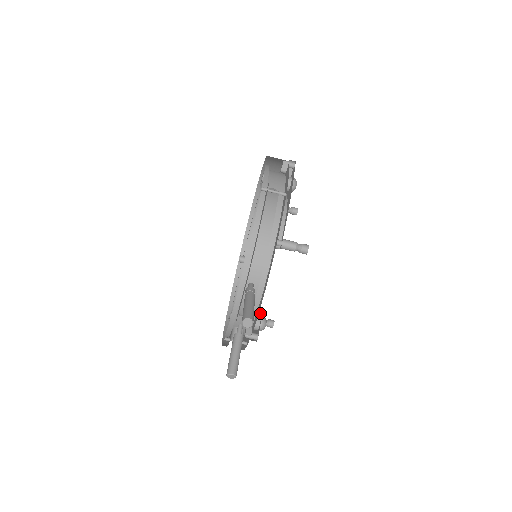
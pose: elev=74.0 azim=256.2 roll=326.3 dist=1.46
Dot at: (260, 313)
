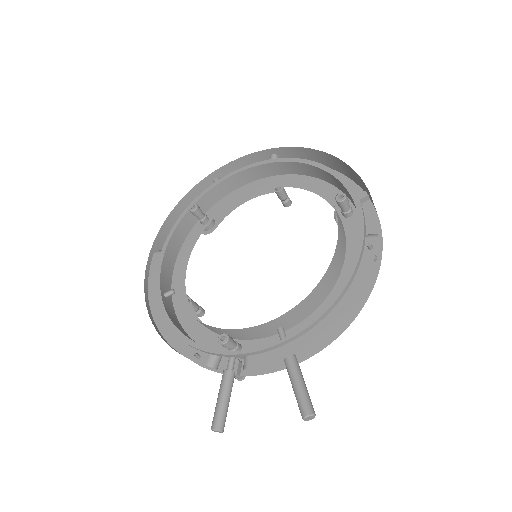
Dot at: occluded
